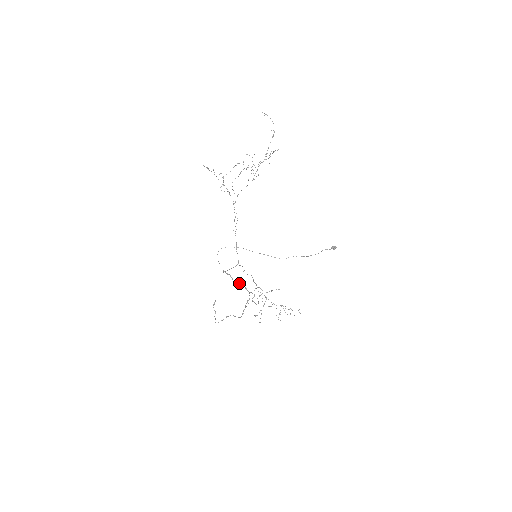
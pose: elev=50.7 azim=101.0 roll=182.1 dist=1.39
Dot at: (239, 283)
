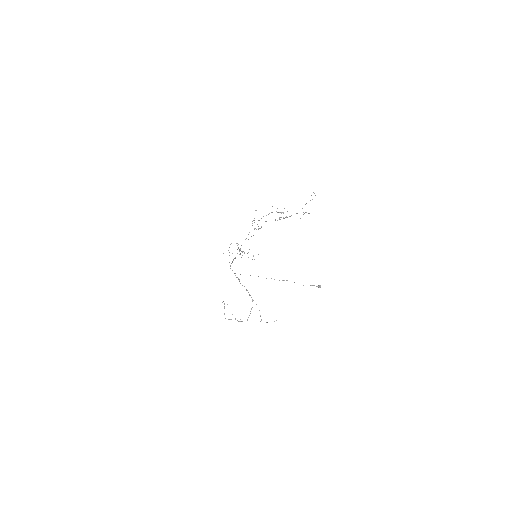
Dot at: occluded
